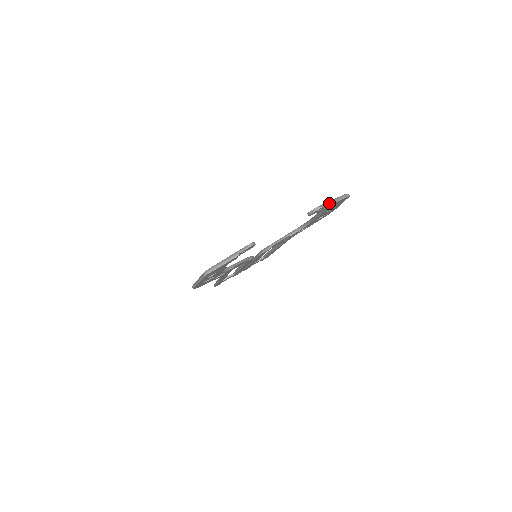
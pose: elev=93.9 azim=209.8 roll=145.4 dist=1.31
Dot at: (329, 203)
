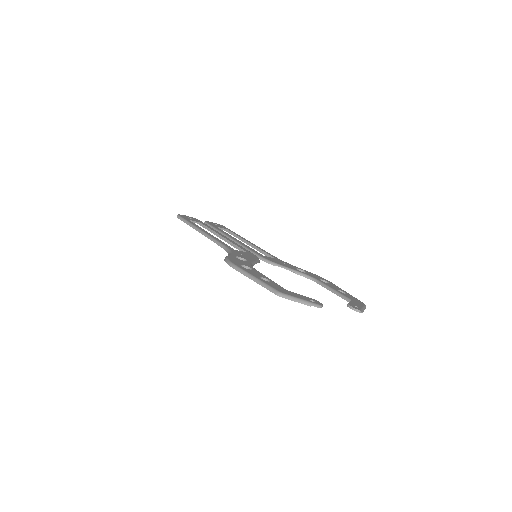
Dot at: (363, 311)
